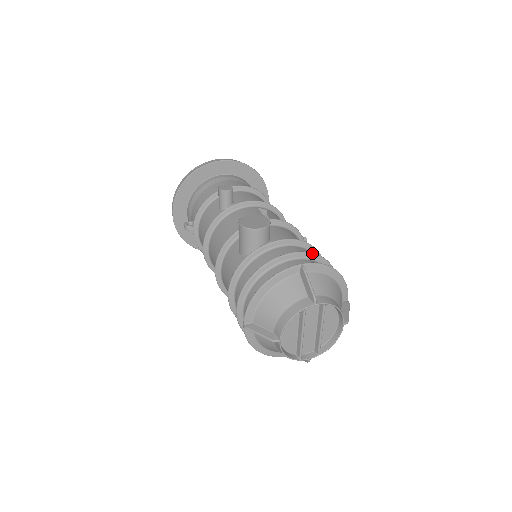
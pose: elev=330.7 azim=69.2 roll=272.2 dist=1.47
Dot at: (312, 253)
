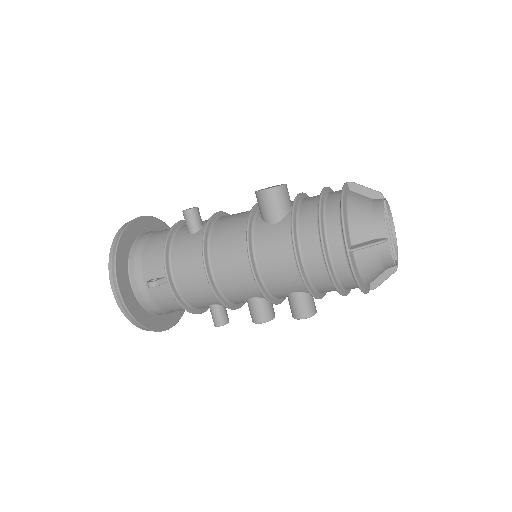
Dot at: (331, 189)
